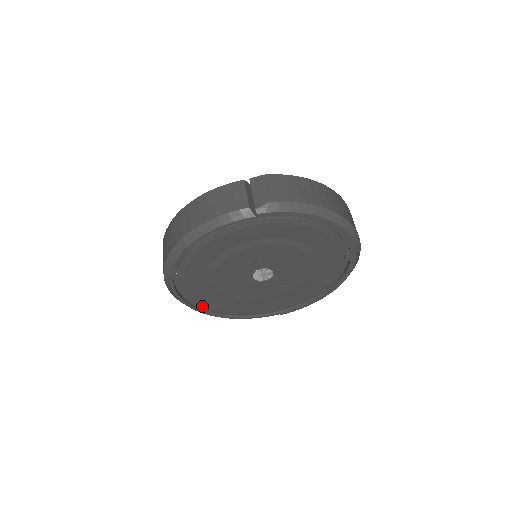
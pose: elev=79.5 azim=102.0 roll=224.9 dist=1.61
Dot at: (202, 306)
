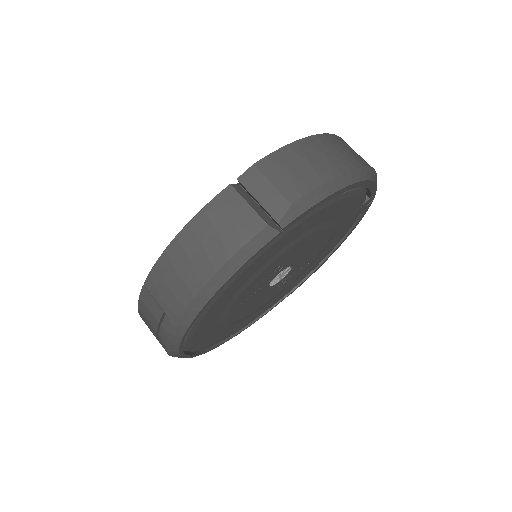
Dot at: (214, 343)
